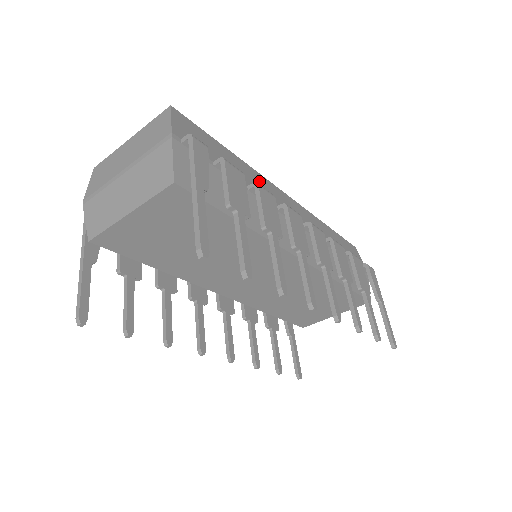
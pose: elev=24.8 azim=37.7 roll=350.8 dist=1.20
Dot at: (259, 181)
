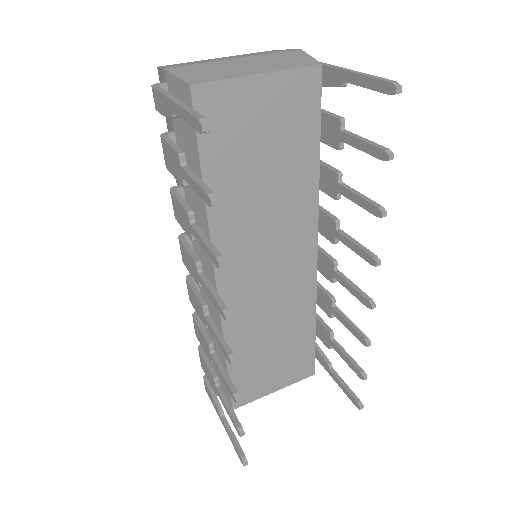
Dot at: occluded
